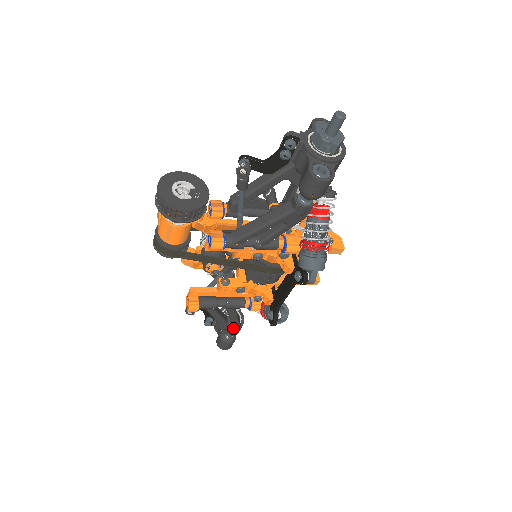
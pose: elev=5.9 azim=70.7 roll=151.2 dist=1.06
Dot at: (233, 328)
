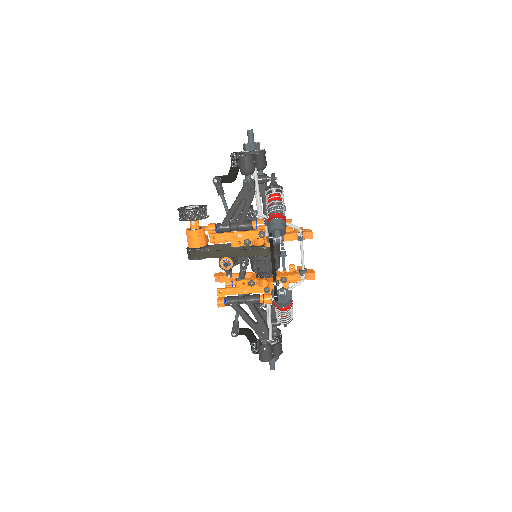
Dot at: (262, 331)
